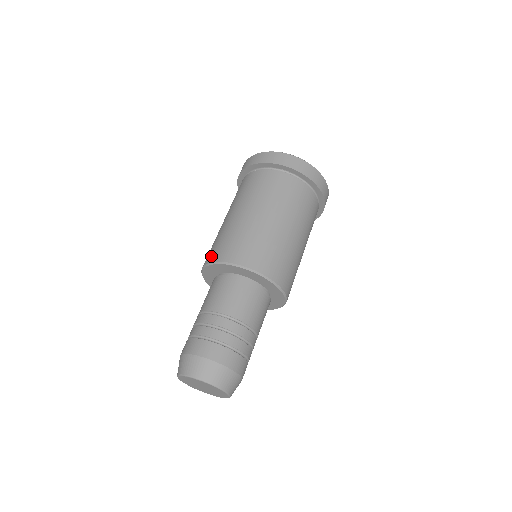
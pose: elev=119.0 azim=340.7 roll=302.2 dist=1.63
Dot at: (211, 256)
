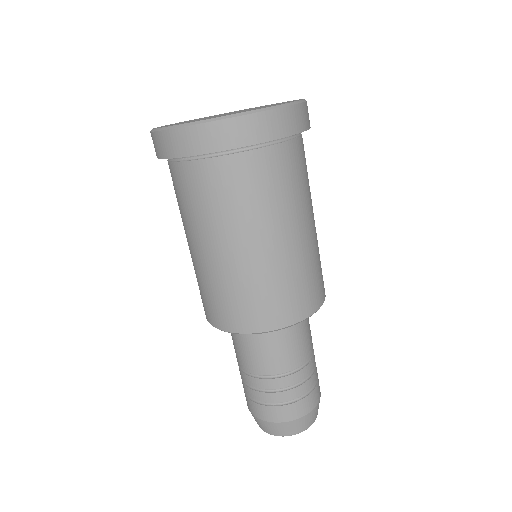
Dot at: occluded
